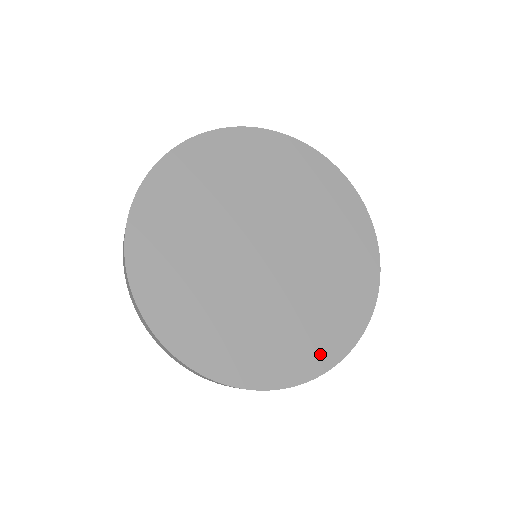
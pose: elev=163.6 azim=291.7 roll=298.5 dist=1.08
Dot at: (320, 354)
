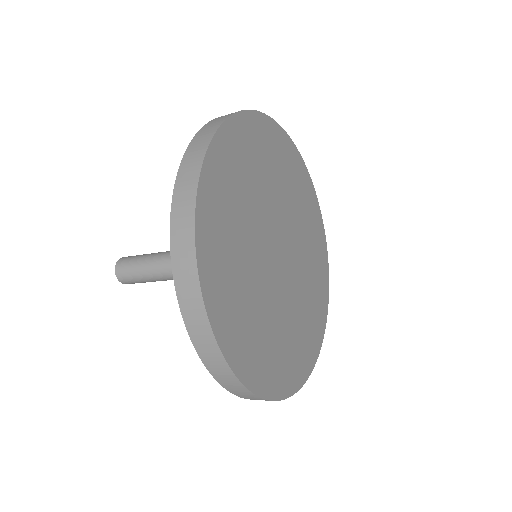
Dot at: (295, 373)
